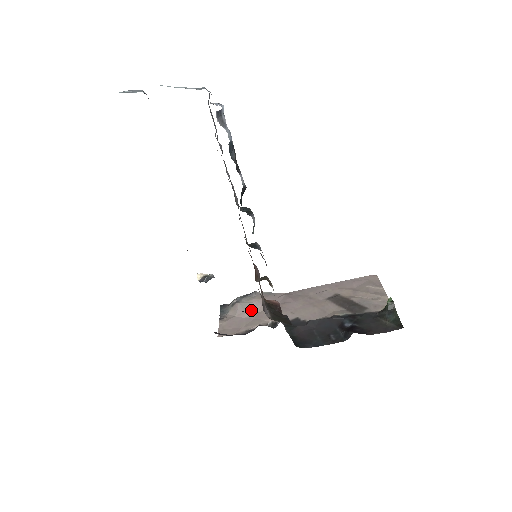
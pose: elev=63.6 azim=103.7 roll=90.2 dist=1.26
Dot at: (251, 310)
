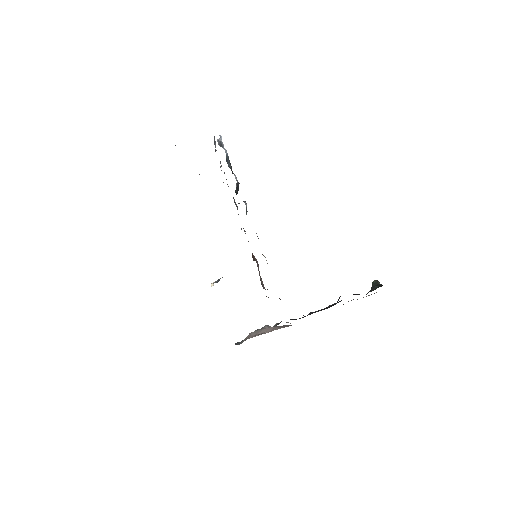
Dot at: occluded
